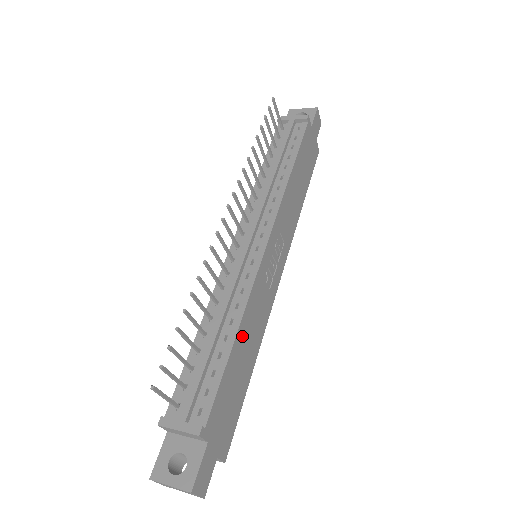
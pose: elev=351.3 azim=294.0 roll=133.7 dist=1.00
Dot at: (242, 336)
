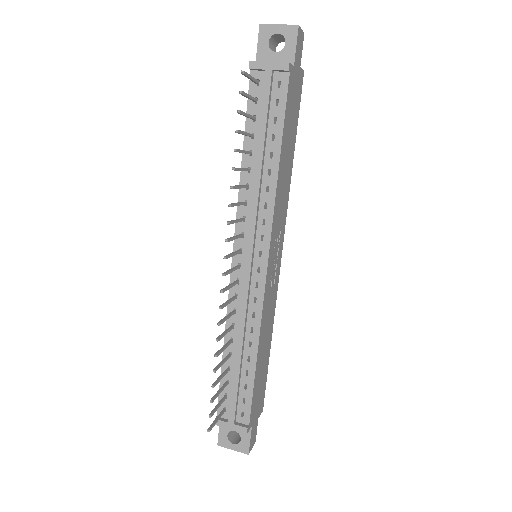
Dot at: (261, 348)
